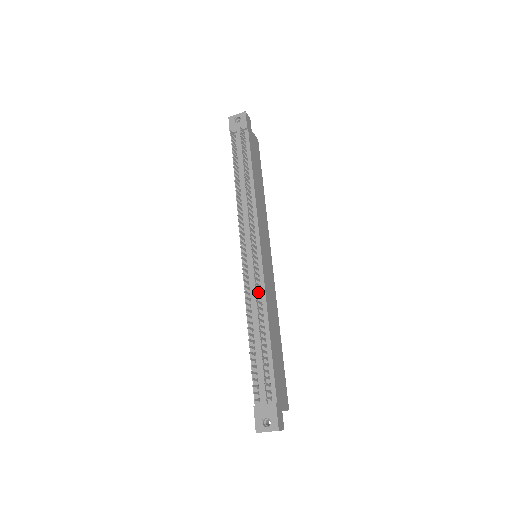
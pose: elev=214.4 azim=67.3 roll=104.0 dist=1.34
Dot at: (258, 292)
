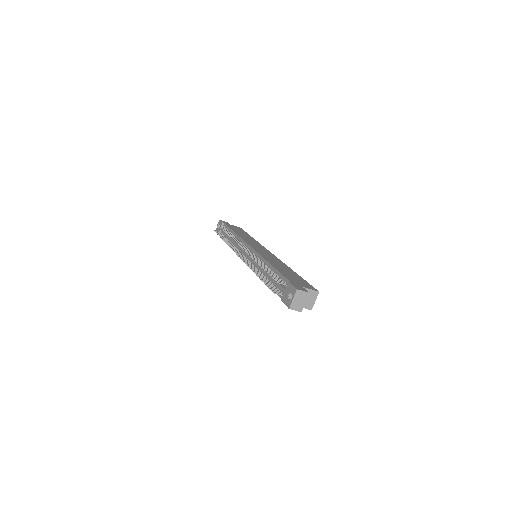
Dot at: occluded
